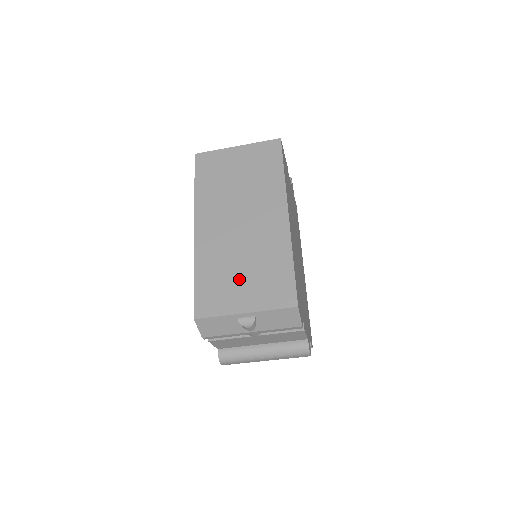
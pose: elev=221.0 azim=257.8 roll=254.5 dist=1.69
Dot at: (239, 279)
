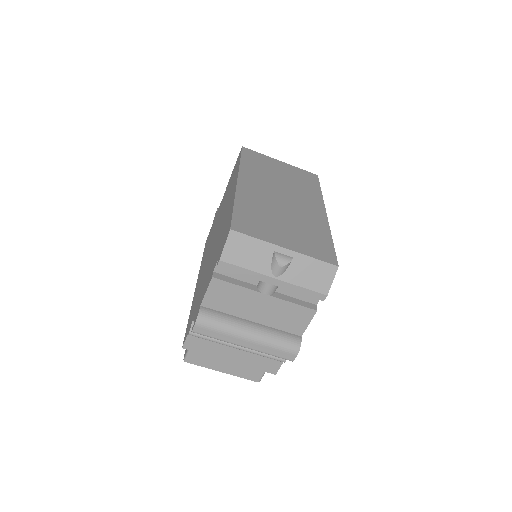
Dot at: (280, 226)
